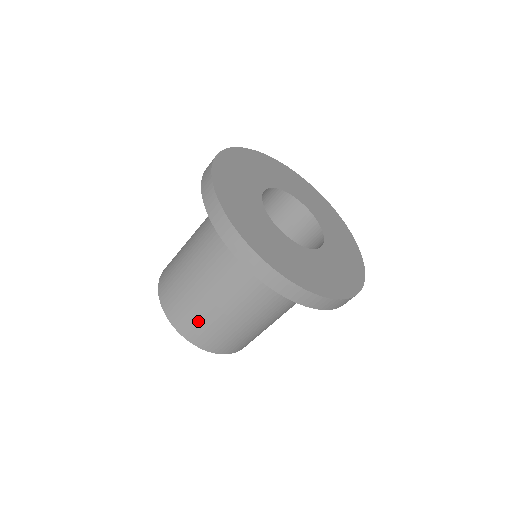
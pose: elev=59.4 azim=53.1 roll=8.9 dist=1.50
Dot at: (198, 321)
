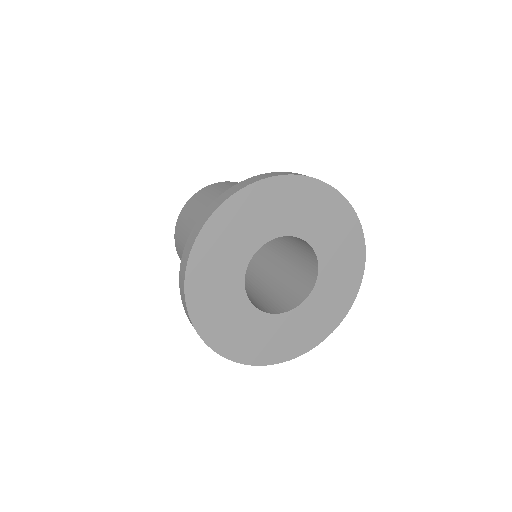
Dot at: occluded
